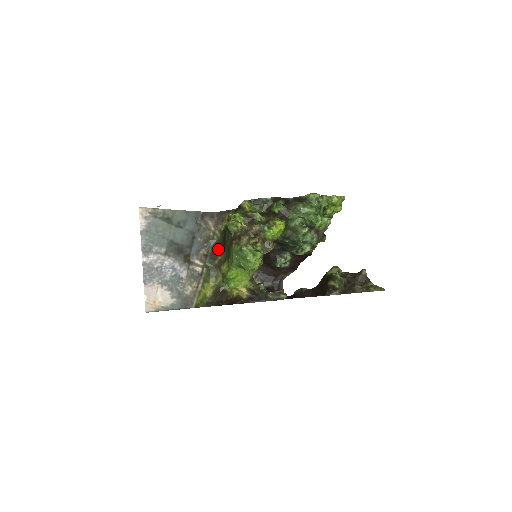
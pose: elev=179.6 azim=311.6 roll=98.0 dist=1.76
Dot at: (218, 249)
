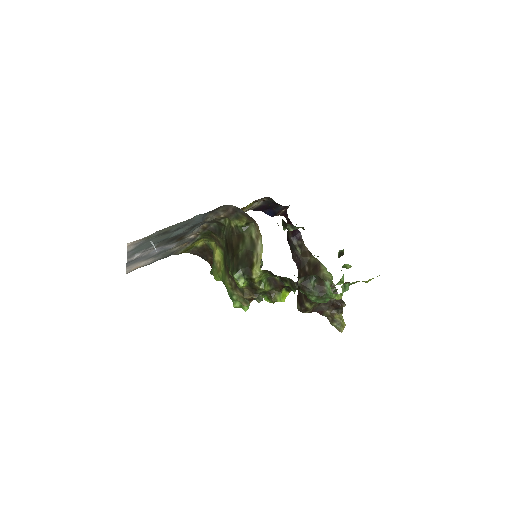
Dot at: (220, 233)
